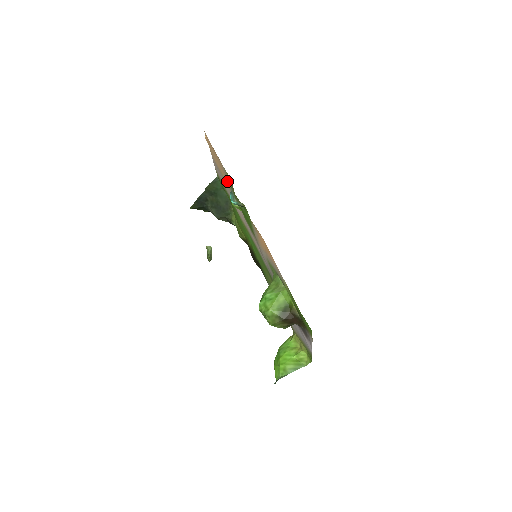
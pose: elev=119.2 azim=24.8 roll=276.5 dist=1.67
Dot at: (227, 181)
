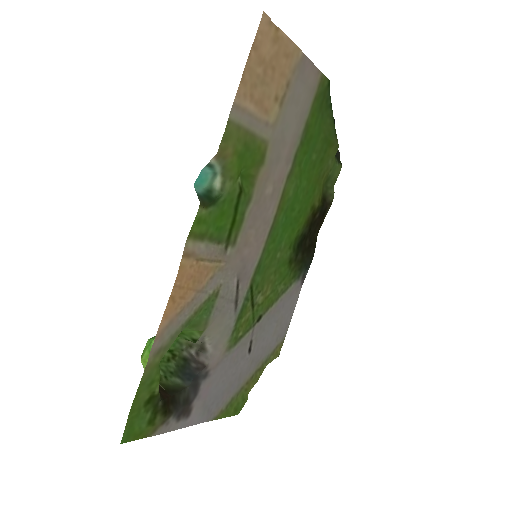
Dot at: (261, 127)
